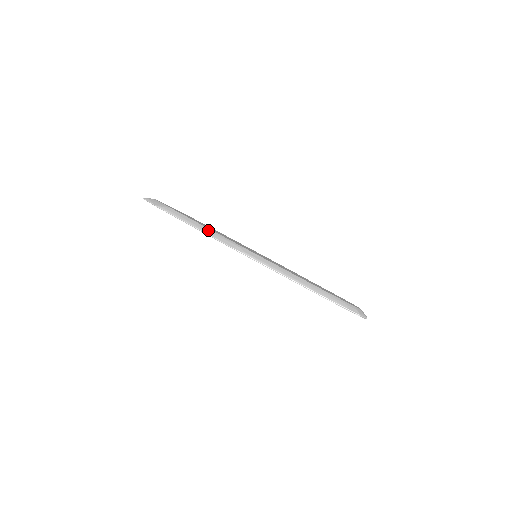
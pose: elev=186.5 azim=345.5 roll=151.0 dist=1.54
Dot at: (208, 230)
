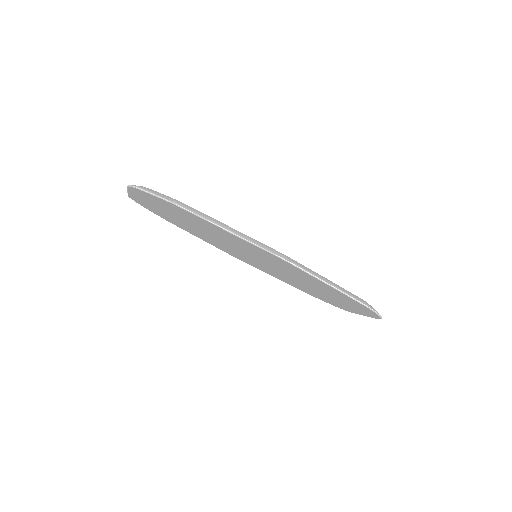
Dot at: (242, 234)
